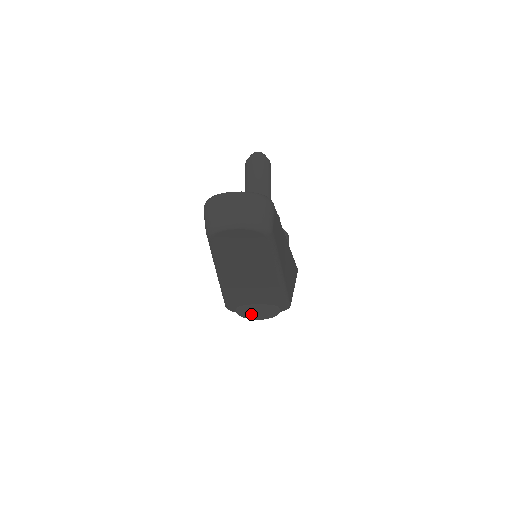
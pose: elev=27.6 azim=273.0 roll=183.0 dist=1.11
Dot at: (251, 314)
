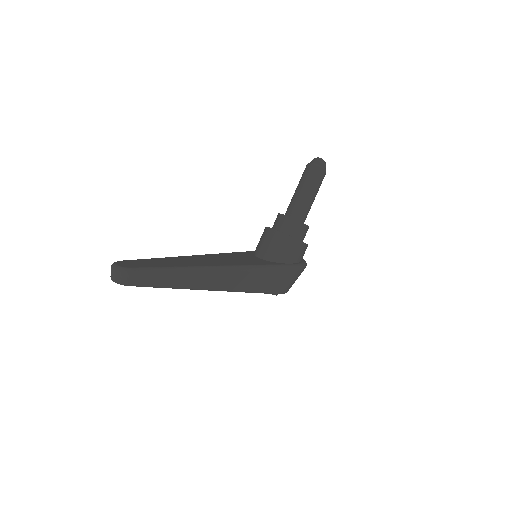
Dot at: occluded
